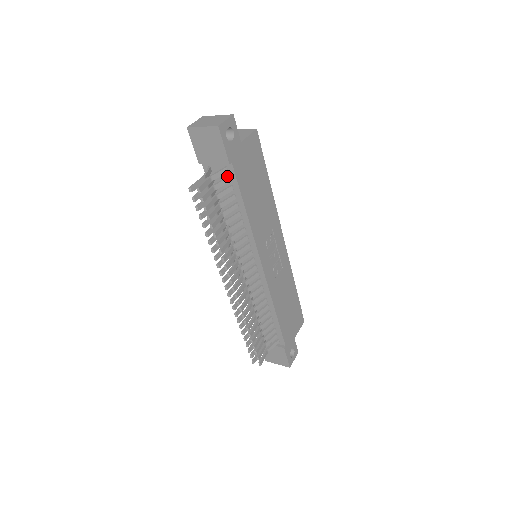
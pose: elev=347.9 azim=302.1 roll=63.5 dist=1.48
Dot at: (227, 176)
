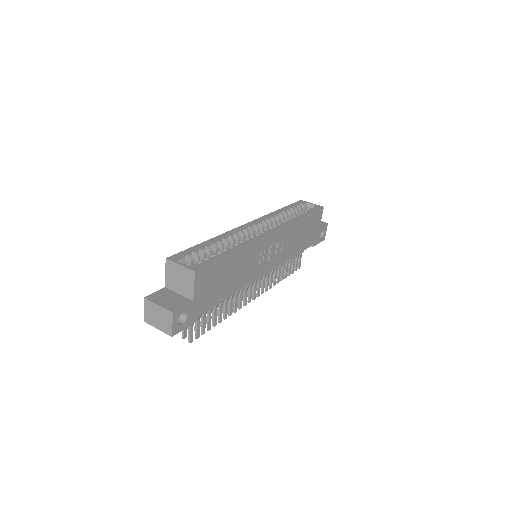
Dot at: occluded
